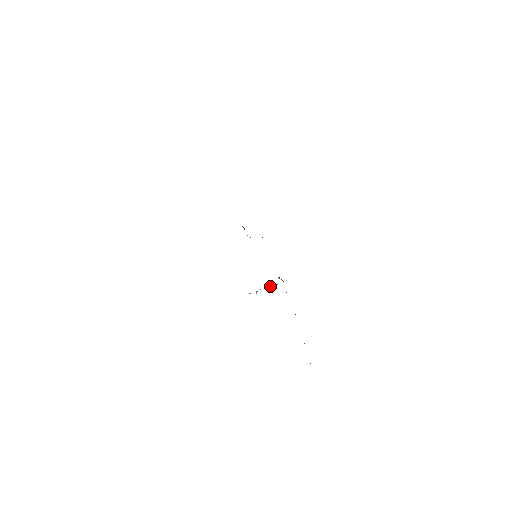
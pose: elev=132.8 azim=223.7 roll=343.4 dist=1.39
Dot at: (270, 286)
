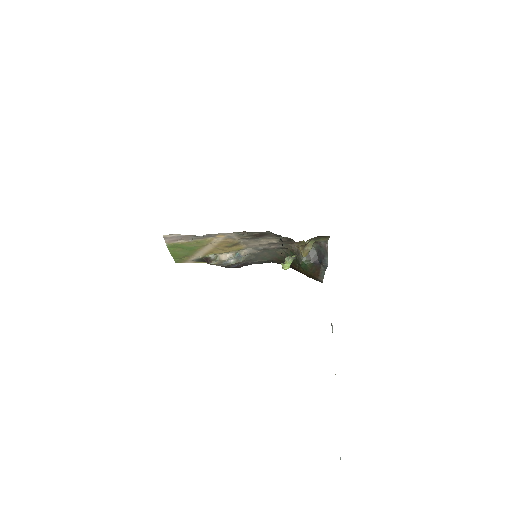
Dot at: (304, 251)
